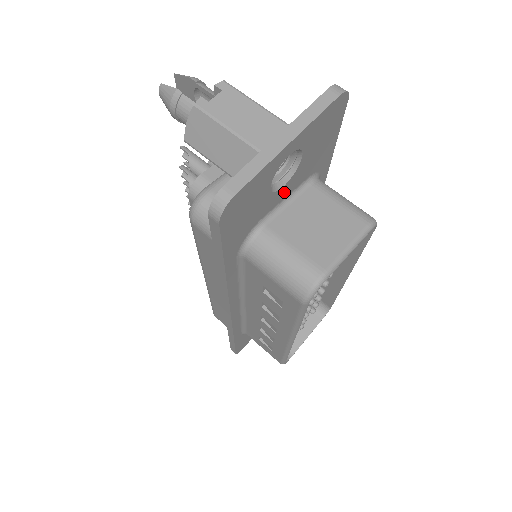
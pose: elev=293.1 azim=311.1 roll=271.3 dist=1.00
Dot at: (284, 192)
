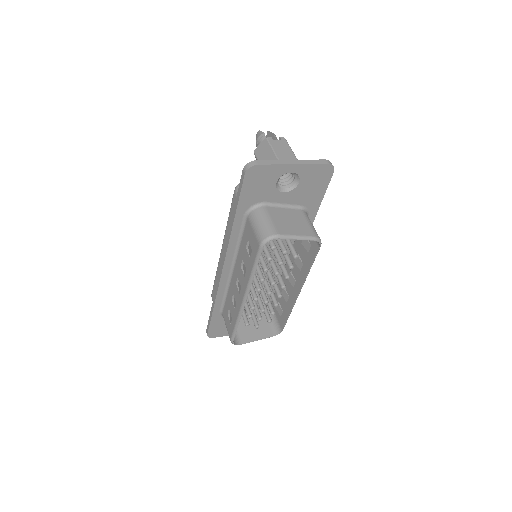
Dot at: (283, 198)
